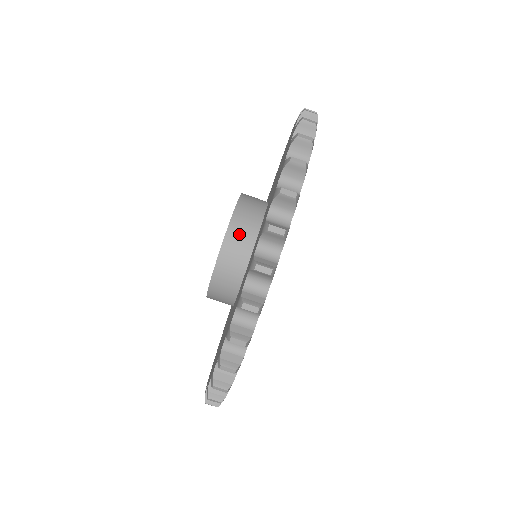
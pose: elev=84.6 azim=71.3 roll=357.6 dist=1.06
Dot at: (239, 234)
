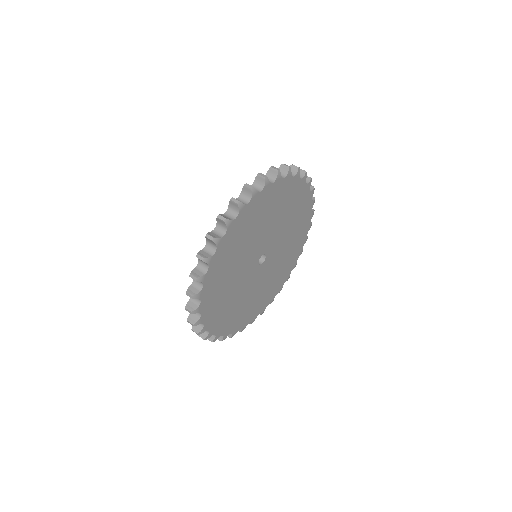
Dot at: occluded
